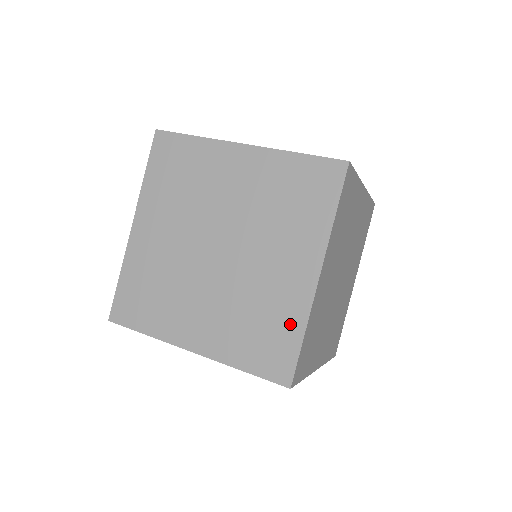
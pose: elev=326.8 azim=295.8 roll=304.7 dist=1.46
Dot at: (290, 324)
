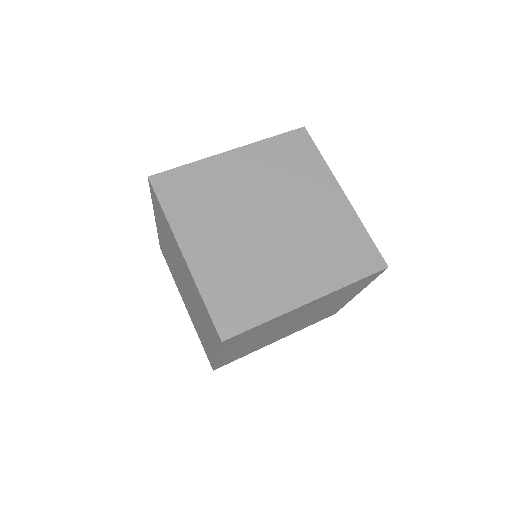
Dot at: occluded
